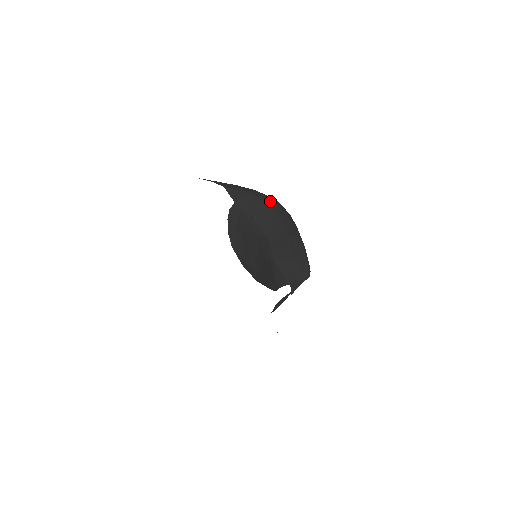
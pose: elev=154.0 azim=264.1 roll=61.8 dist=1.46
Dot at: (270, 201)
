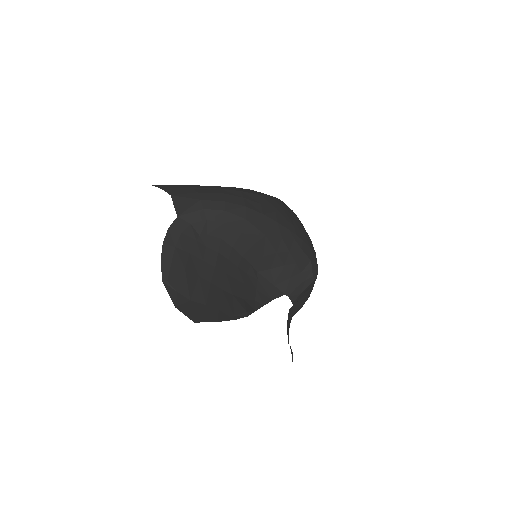
Dot at: (232, 203)
